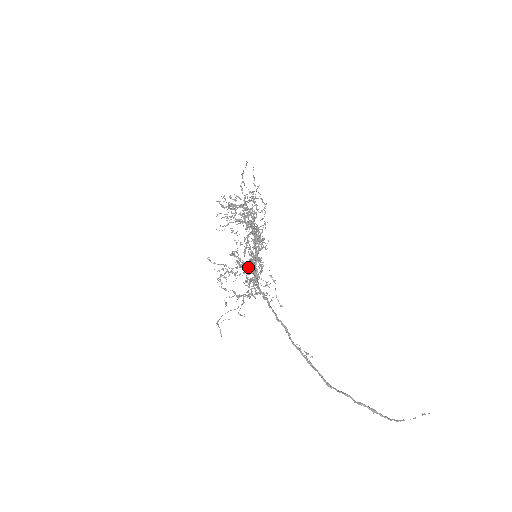
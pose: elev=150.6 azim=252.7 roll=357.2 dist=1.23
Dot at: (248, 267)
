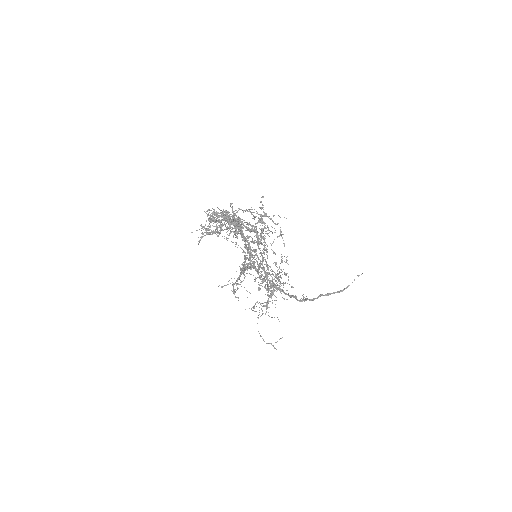
Dot at: (275, 285)
